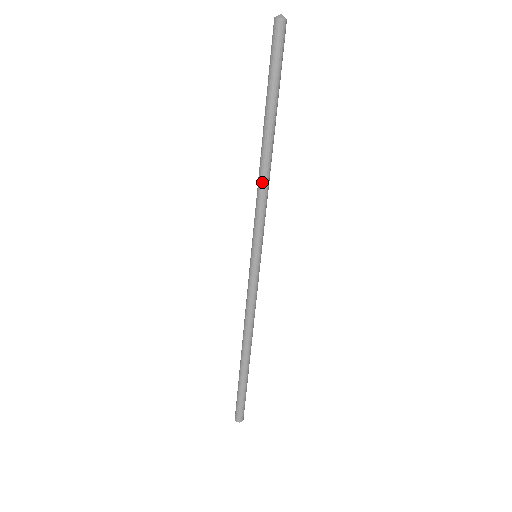
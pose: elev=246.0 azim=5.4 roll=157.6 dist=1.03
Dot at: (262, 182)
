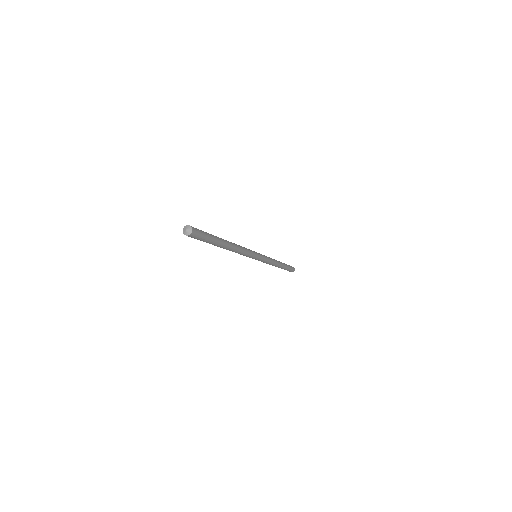
Dot at: occluded
